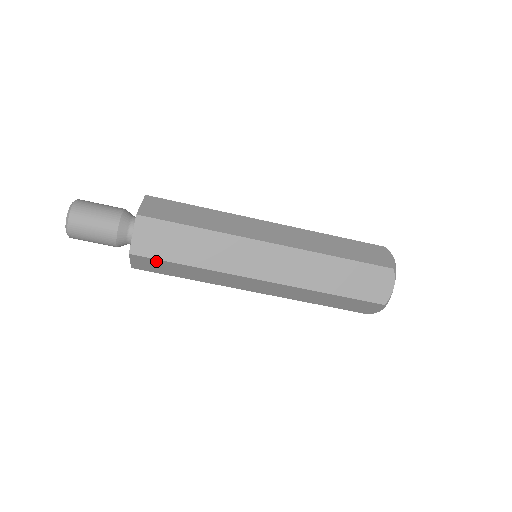
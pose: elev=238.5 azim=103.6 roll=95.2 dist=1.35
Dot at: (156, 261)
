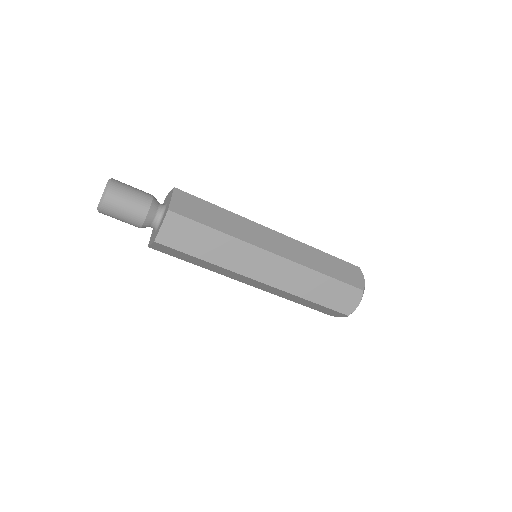
Dot at: (175, 251)
